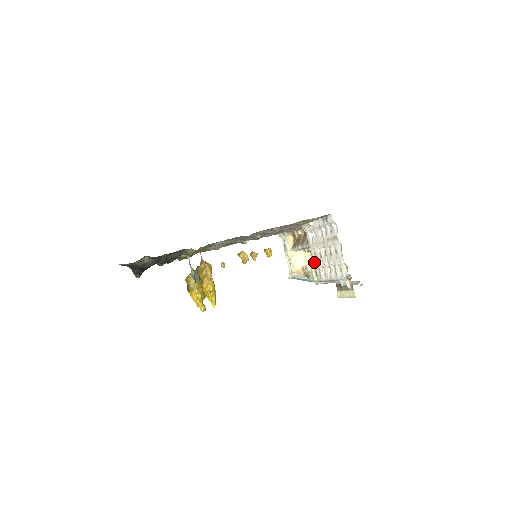
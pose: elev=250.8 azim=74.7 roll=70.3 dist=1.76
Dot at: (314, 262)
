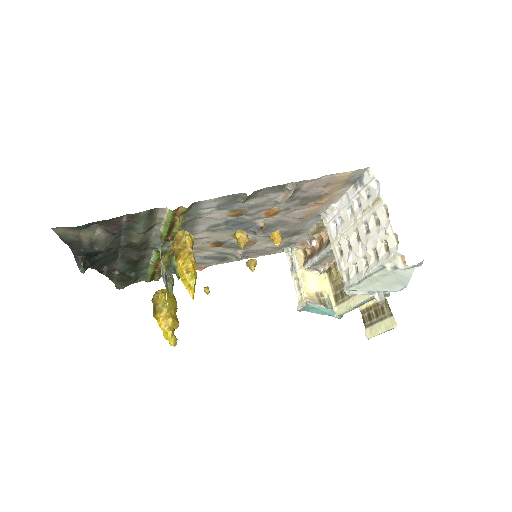
Dot at: (339, 263)
